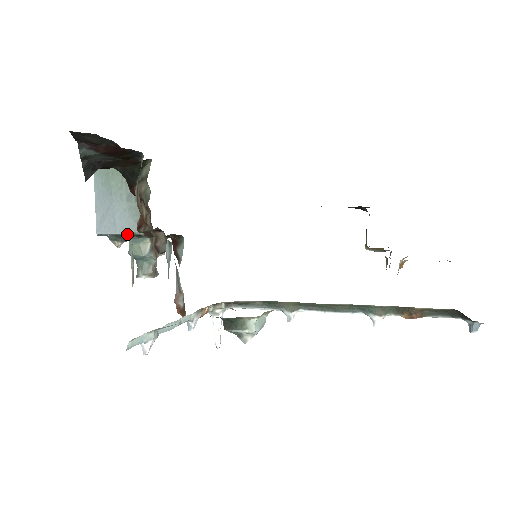
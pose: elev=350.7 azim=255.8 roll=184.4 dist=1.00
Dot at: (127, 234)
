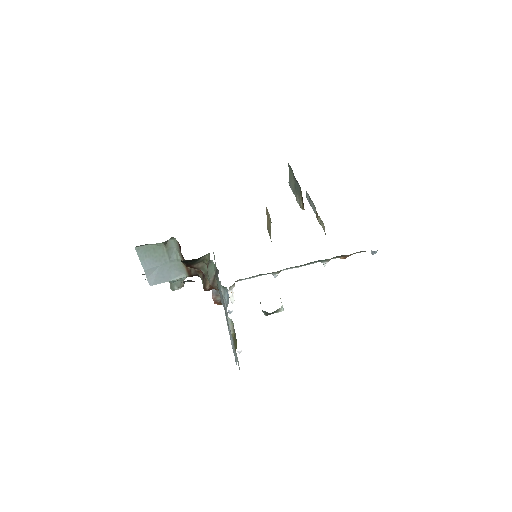
Dot at: (173, 279)
